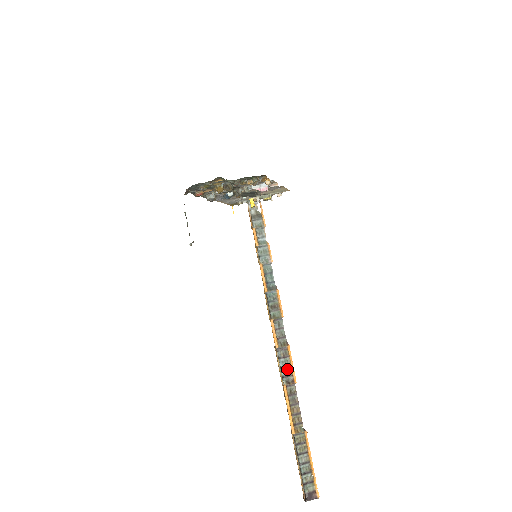
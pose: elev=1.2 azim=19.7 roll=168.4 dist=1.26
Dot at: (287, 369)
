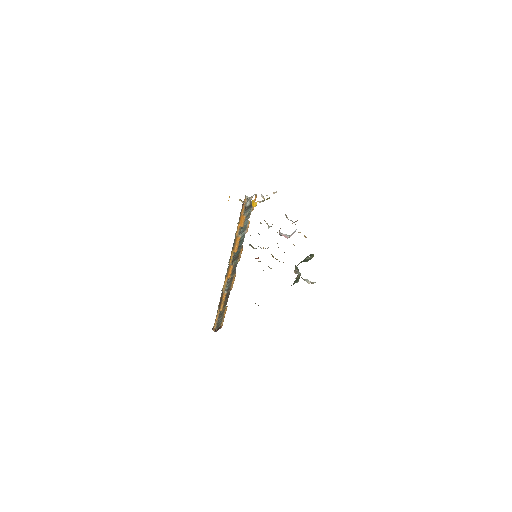
Dot at: (230, 285)
